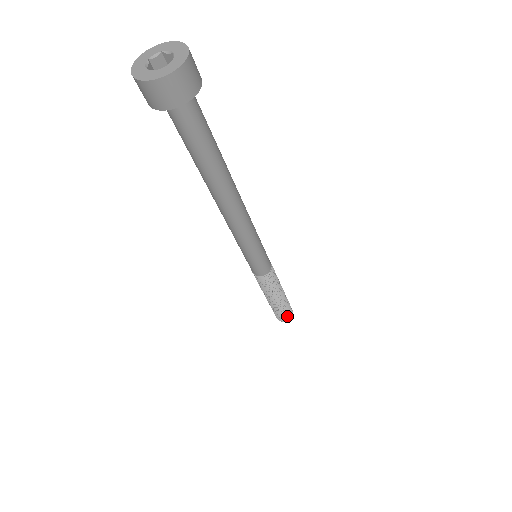
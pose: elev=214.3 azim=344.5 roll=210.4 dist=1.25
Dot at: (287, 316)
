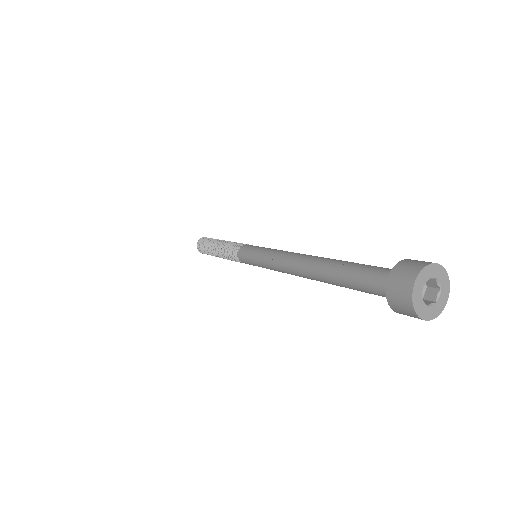
Dot at: occluded
